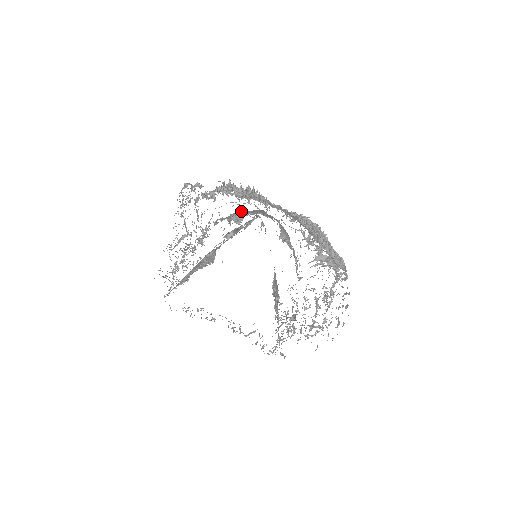
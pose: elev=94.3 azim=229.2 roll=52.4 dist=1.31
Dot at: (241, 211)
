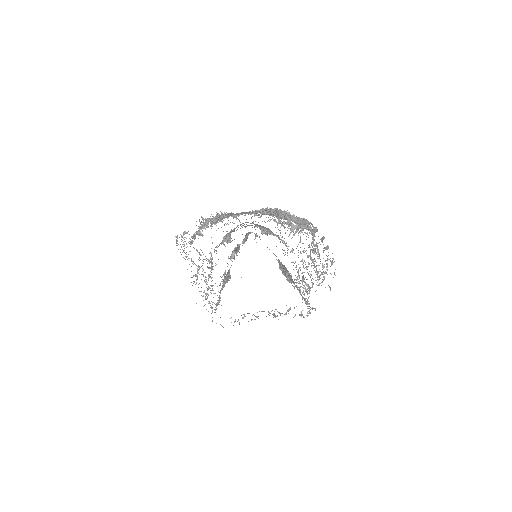
Dot at: (227, 233)
